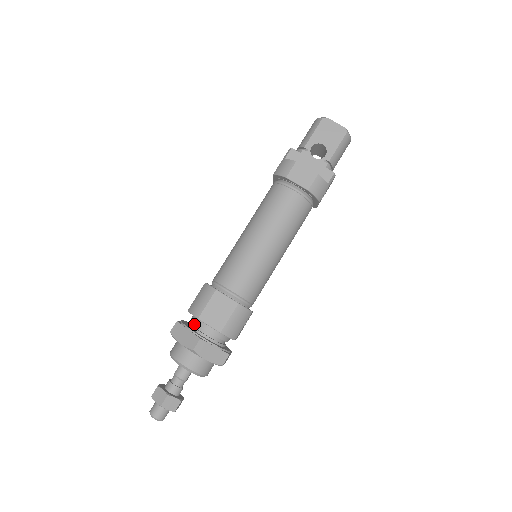
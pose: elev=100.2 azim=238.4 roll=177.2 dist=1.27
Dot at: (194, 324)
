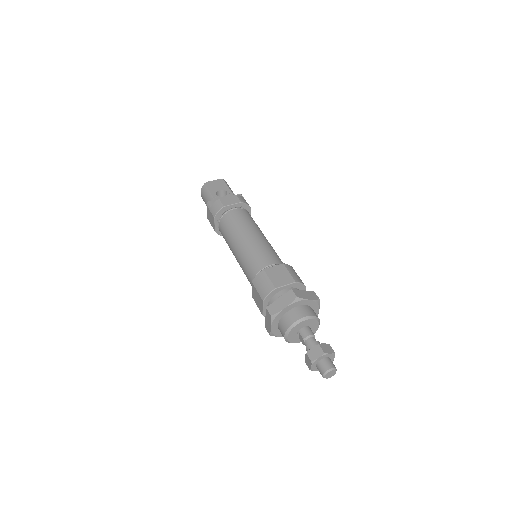
Dot at: occluded
